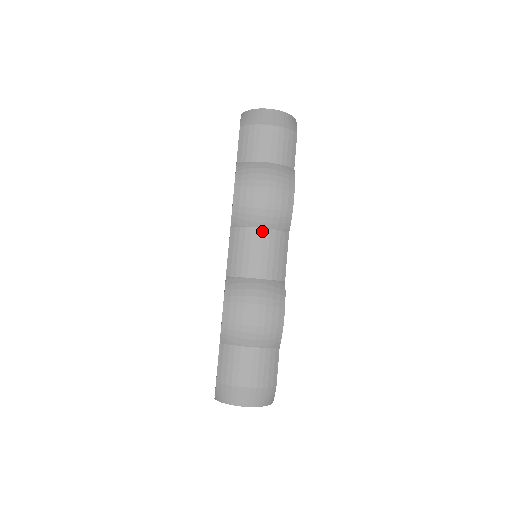
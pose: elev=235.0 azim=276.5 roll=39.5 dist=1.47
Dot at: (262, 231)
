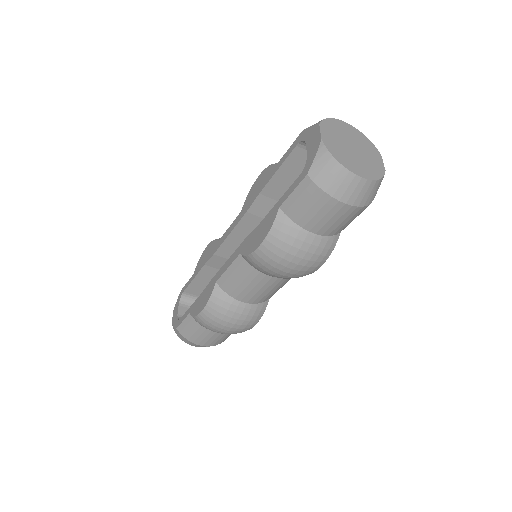
Dot at: (269, 278)
